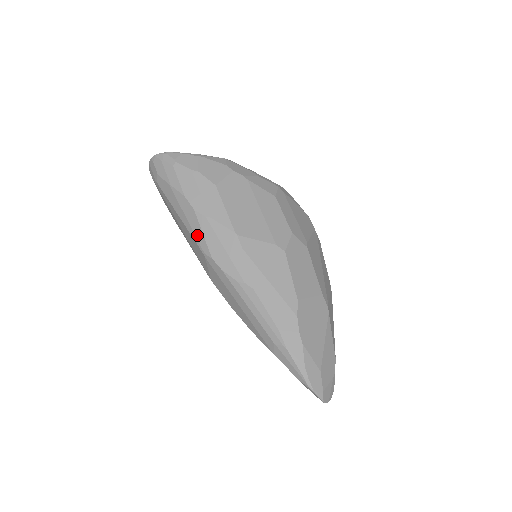
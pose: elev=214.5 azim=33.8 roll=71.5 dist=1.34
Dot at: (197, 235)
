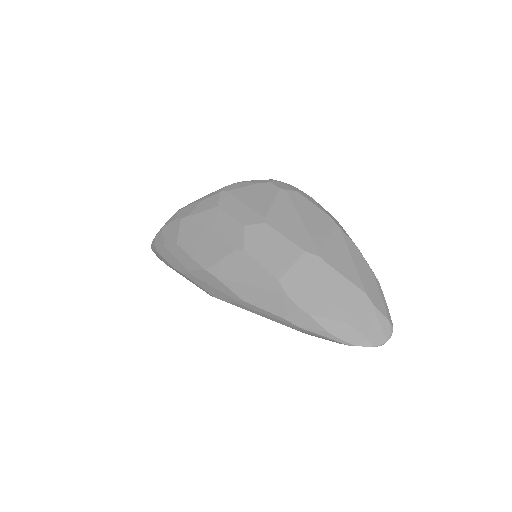
Dot at: occluded
